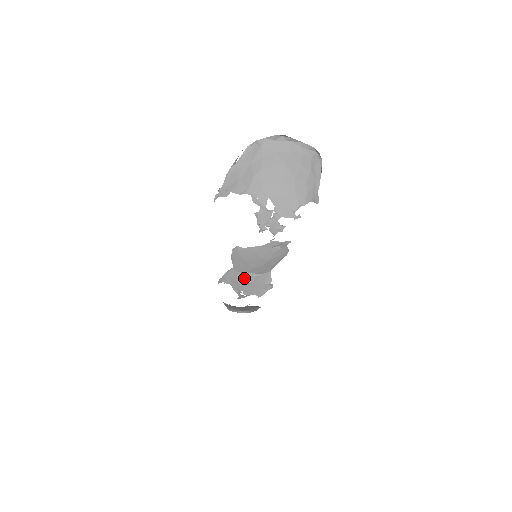
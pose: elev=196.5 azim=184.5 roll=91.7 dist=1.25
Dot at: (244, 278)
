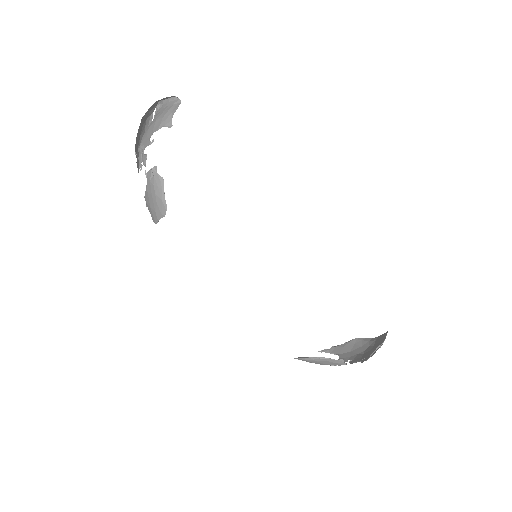
Dot at: (360, 350)
